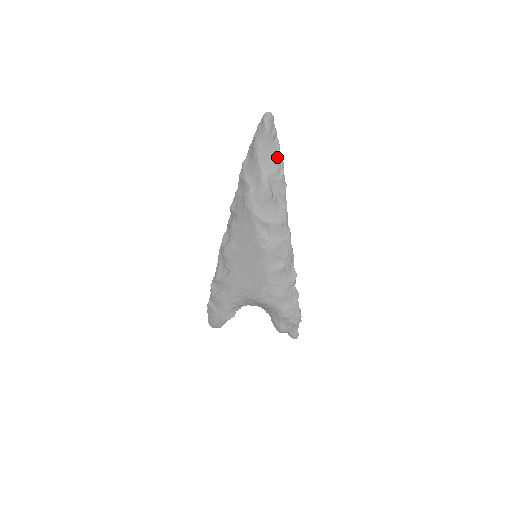
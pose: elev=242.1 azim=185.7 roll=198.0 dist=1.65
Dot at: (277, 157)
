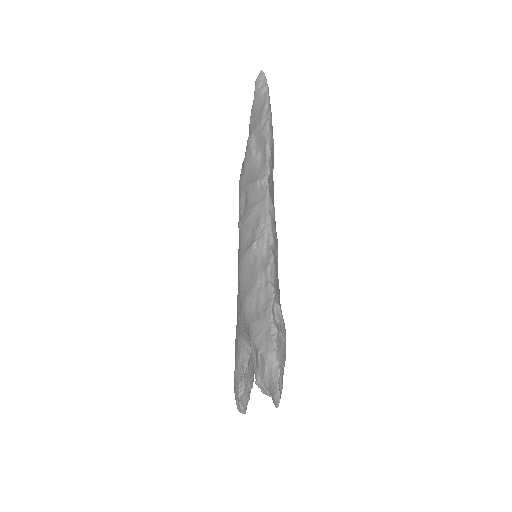
Dot at: (264, 109)
